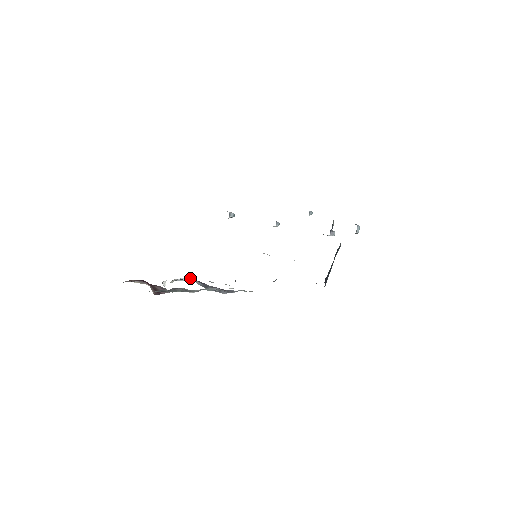
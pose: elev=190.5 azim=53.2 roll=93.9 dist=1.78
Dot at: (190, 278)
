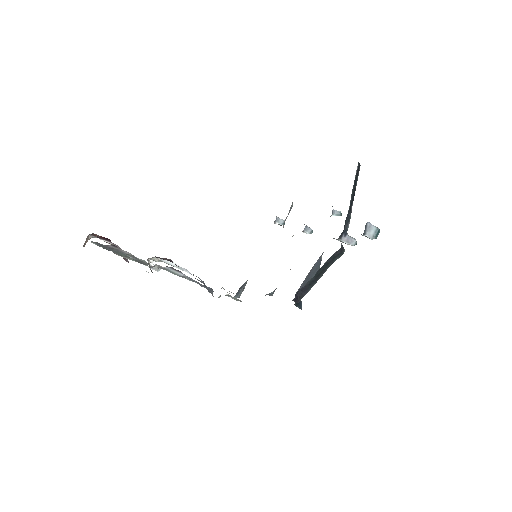
Dot at: (171, 260)
